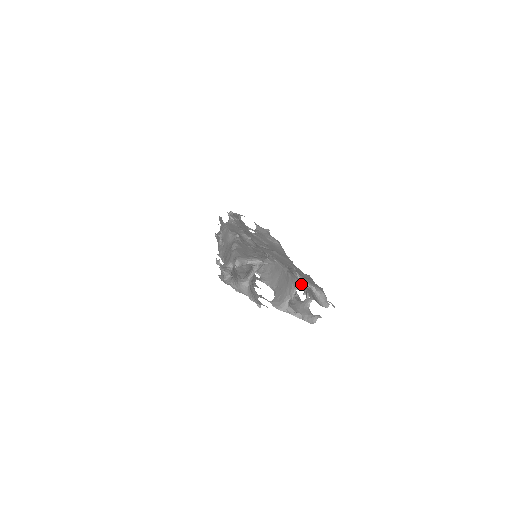
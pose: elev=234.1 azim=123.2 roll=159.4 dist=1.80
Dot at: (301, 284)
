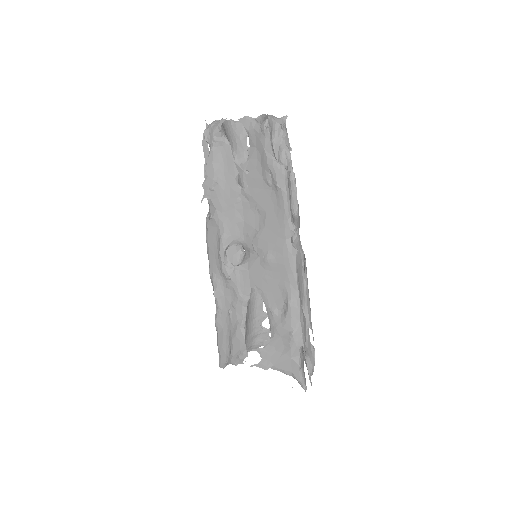
Dot at: occluded
